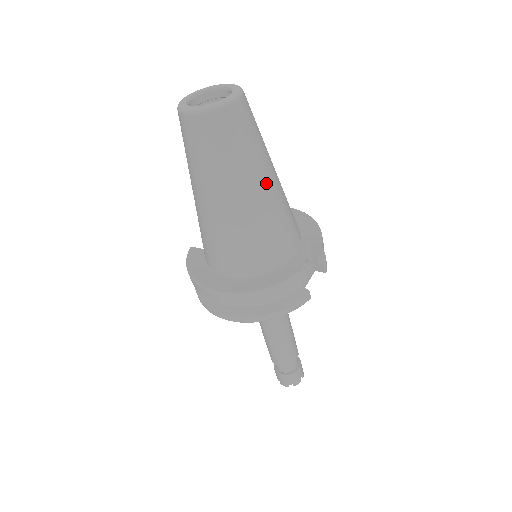
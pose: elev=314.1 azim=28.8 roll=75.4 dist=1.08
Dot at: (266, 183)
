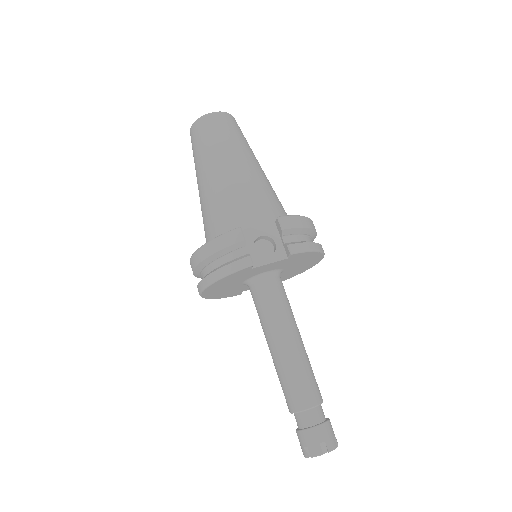
Dot at: (229, 166)
